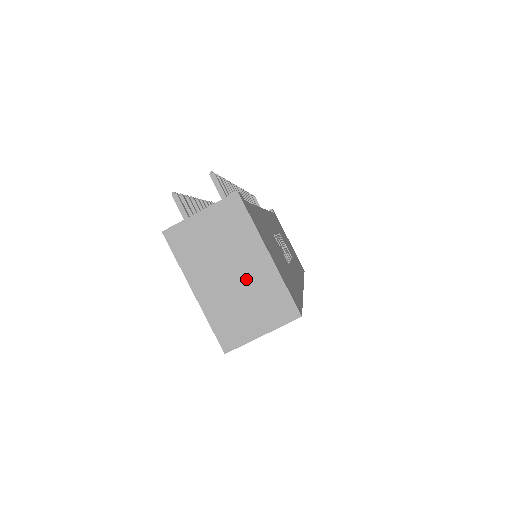
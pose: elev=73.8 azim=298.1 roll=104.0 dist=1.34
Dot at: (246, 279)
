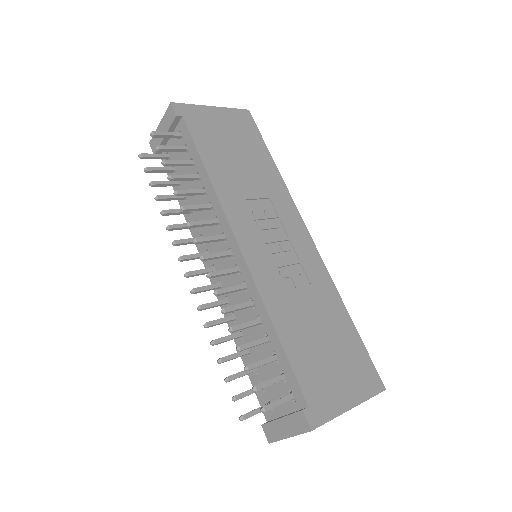
Dot at: occluded
